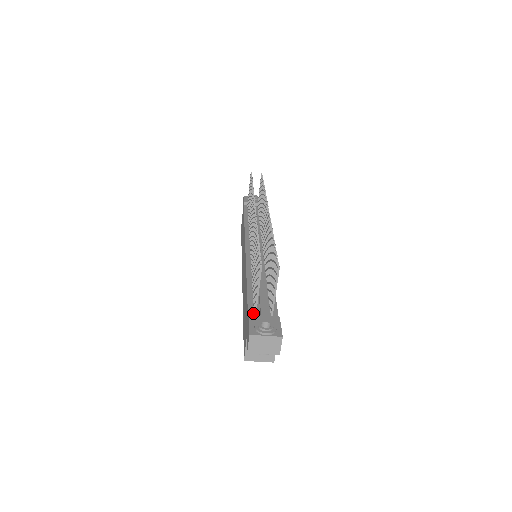
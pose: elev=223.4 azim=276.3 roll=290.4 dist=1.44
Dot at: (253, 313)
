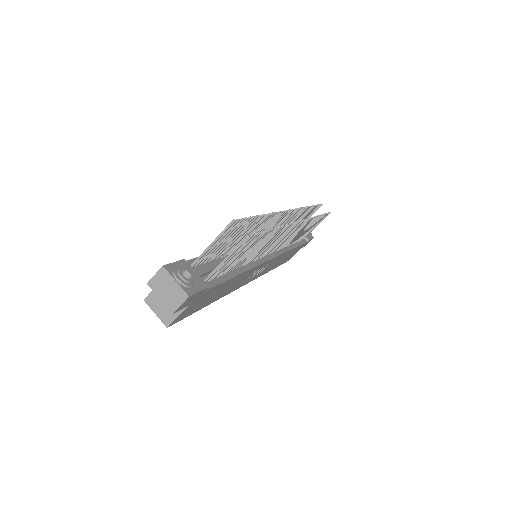
Dot at: (191, 265)
